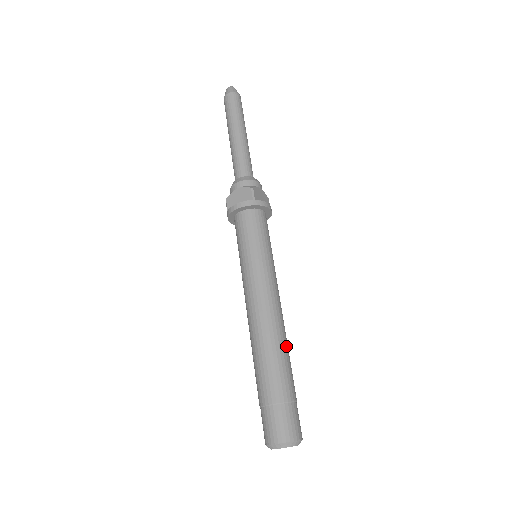
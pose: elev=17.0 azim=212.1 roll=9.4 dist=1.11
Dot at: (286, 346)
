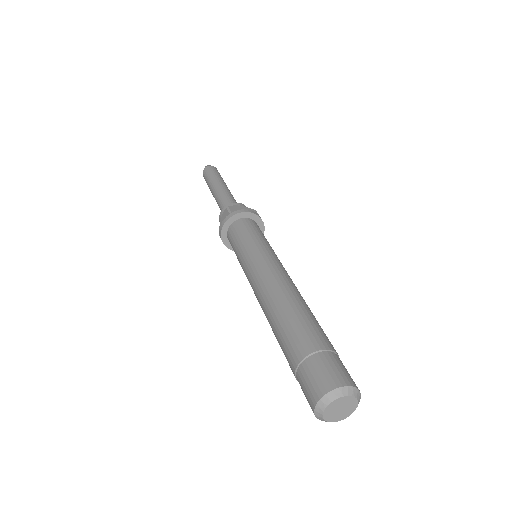
Dot at: occluded
